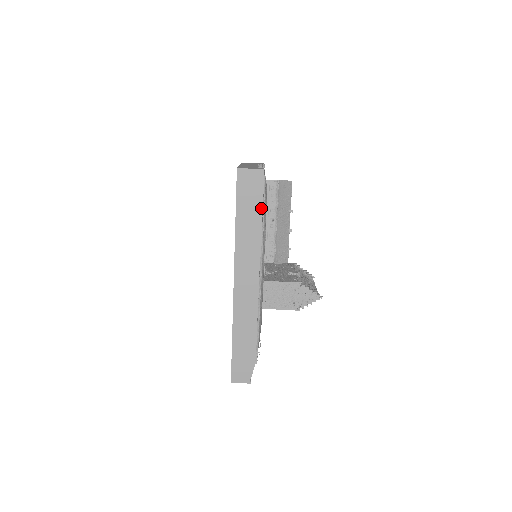
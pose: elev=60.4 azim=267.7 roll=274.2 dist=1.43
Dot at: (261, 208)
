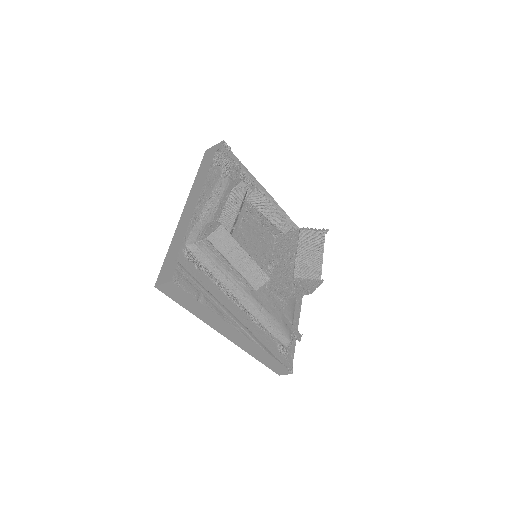
Dot at: (195, 300)
